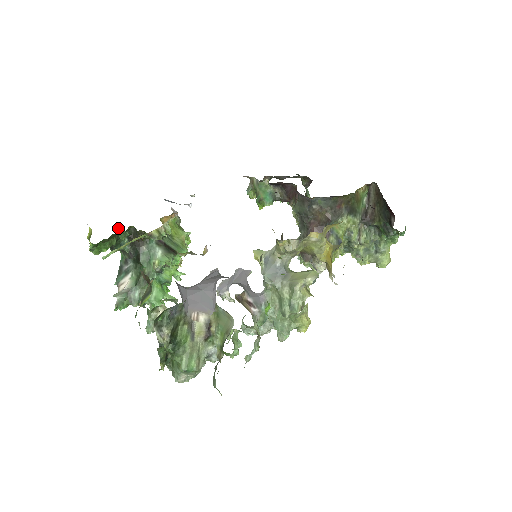
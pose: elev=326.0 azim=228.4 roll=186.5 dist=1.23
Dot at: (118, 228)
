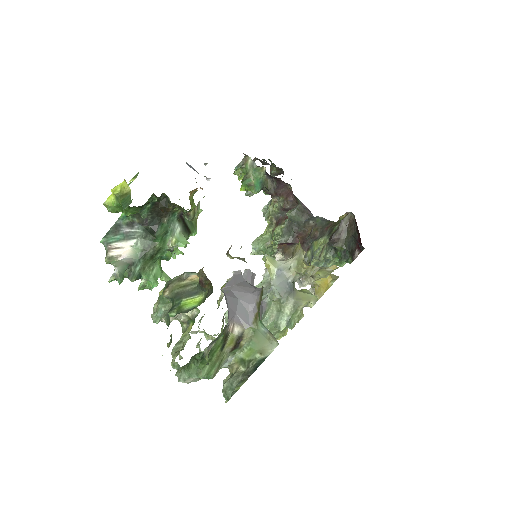
Dot at: (153, 193)
